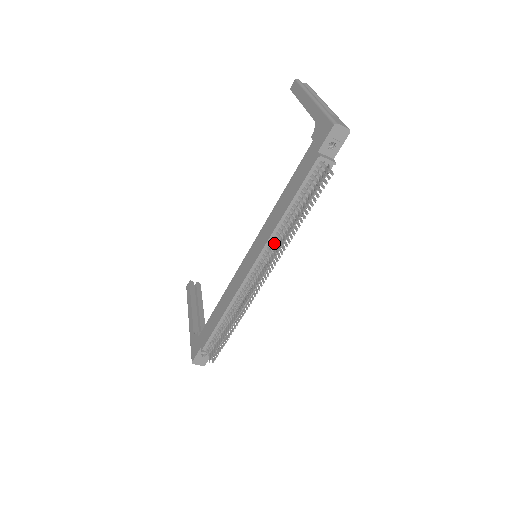
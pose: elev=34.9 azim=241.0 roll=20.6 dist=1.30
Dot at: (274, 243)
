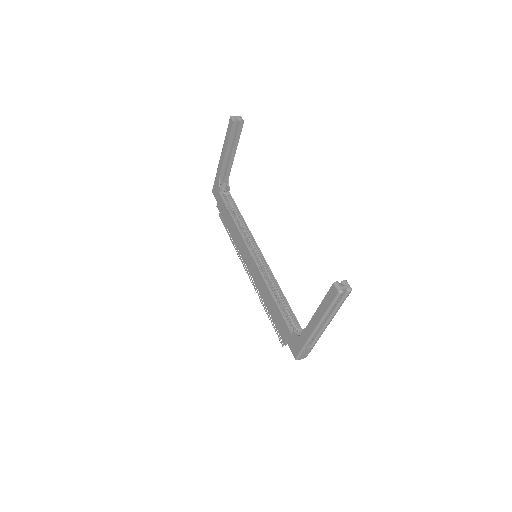
Dot at: occluded
